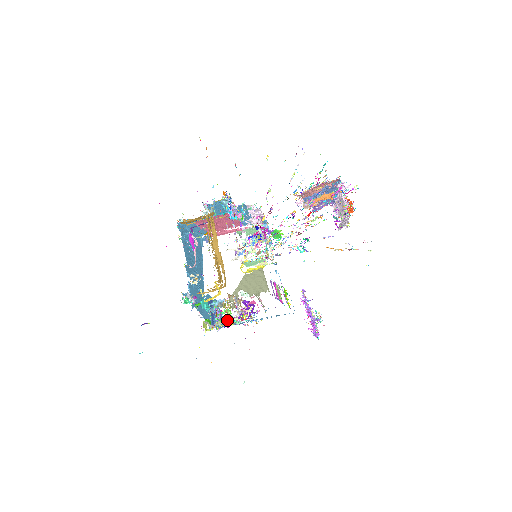
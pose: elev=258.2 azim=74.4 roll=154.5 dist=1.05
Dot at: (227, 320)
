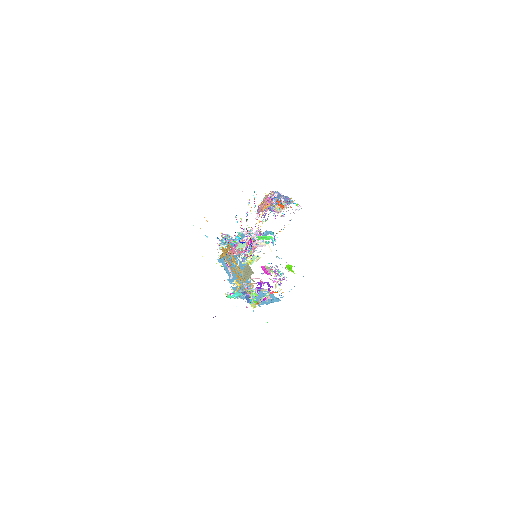
Dot at: occluded
